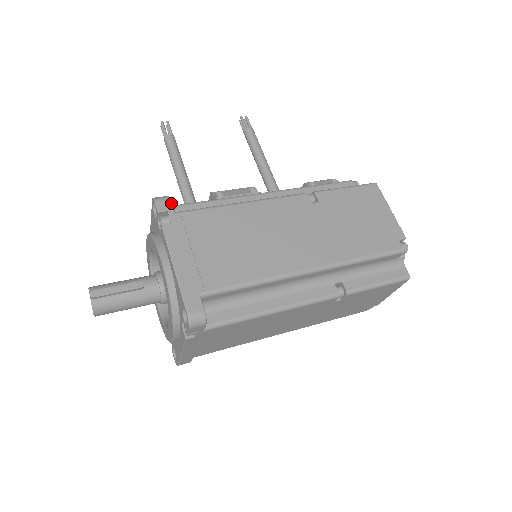
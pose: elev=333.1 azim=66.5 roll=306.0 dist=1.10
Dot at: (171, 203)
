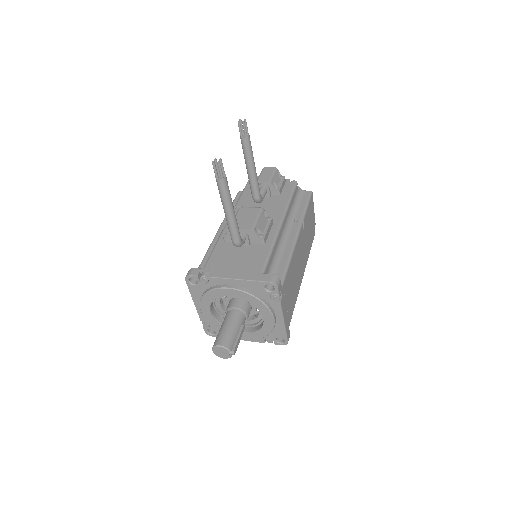
Dot at: occluded
